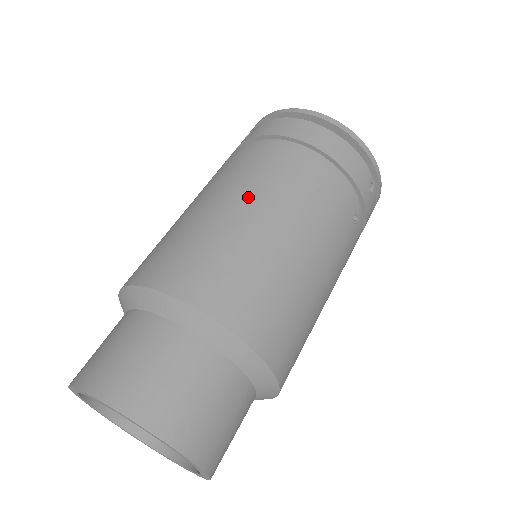
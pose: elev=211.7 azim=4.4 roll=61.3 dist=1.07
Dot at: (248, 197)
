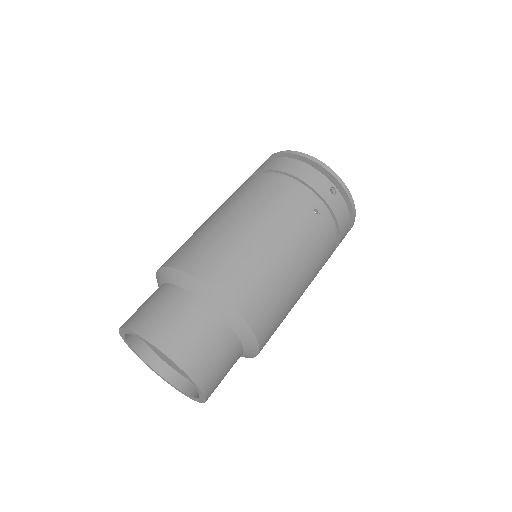
Dot at: (228, 208)
